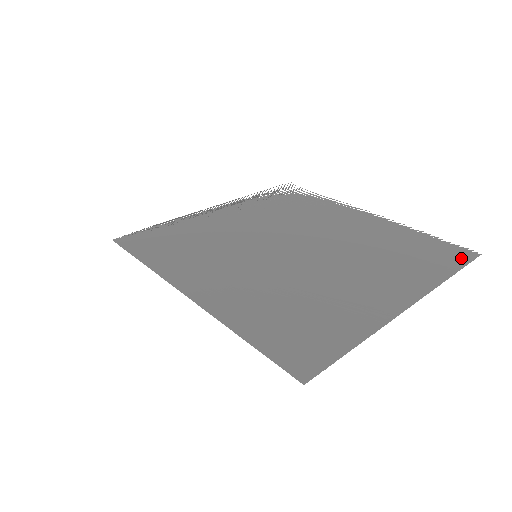
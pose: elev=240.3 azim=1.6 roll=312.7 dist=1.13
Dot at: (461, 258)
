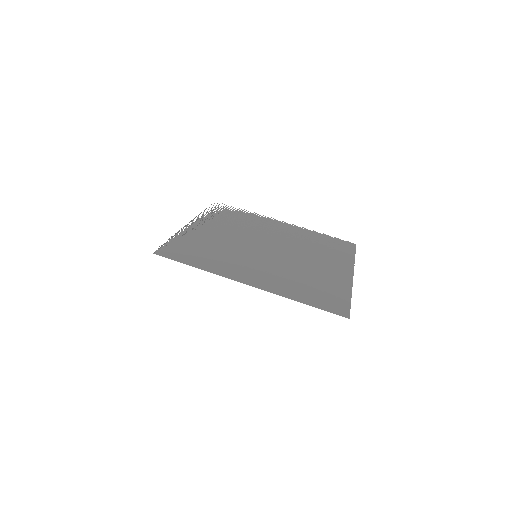
Dot at: (350, 247)
